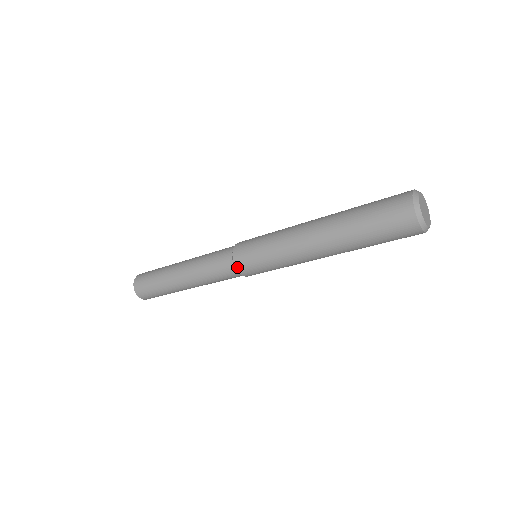
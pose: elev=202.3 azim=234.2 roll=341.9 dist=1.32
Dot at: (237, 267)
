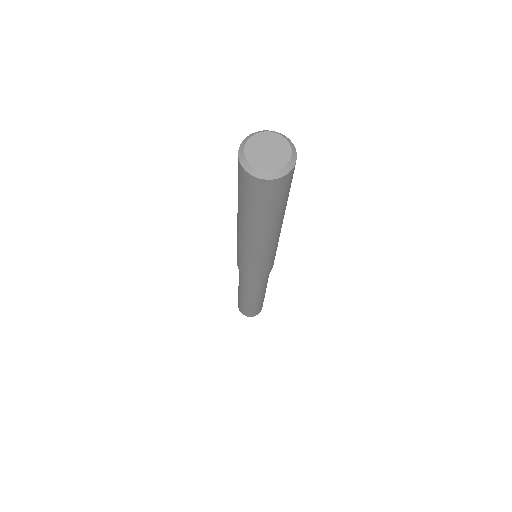
Dot at: occluded
